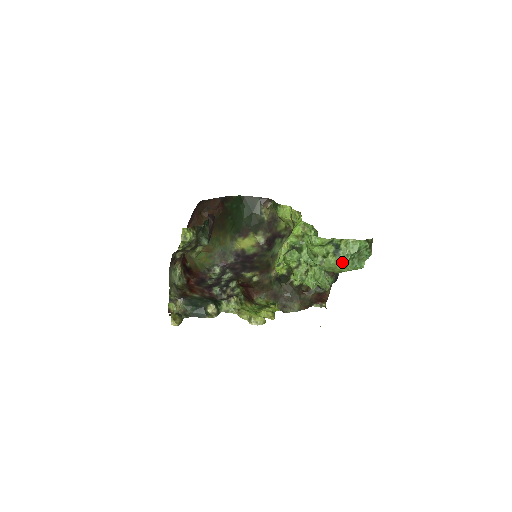
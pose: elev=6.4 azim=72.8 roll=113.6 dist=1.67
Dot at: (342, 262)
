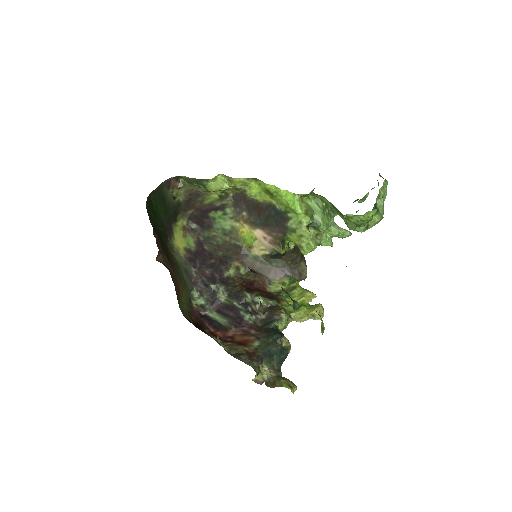
Dot at: (382, 214)
